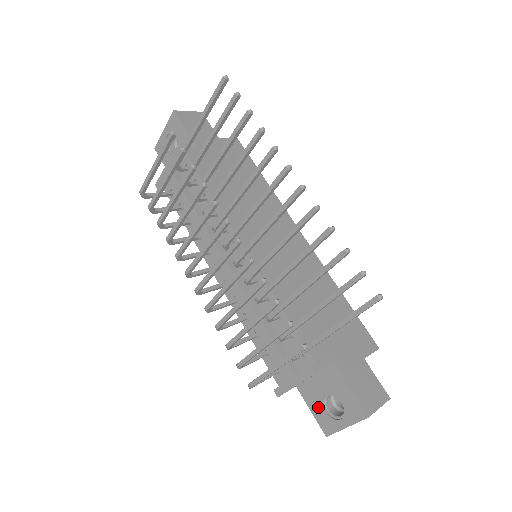
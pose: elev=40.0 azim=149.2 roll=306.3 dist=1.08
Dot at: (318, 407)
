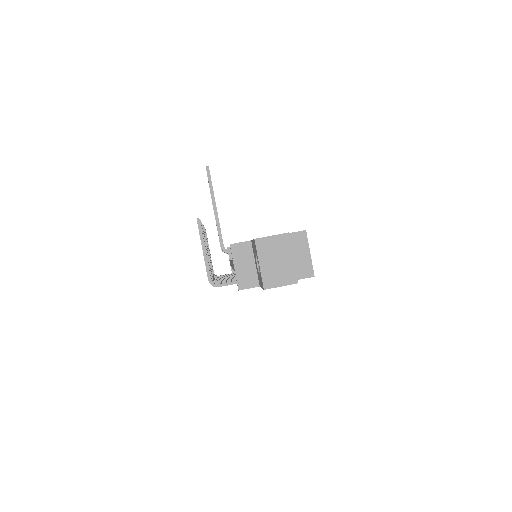
Dot at: occluded
